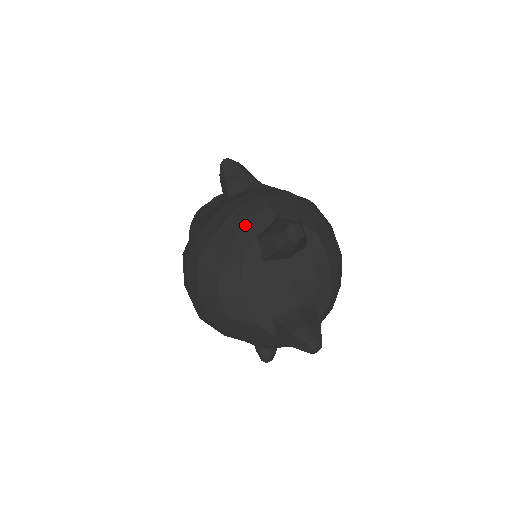
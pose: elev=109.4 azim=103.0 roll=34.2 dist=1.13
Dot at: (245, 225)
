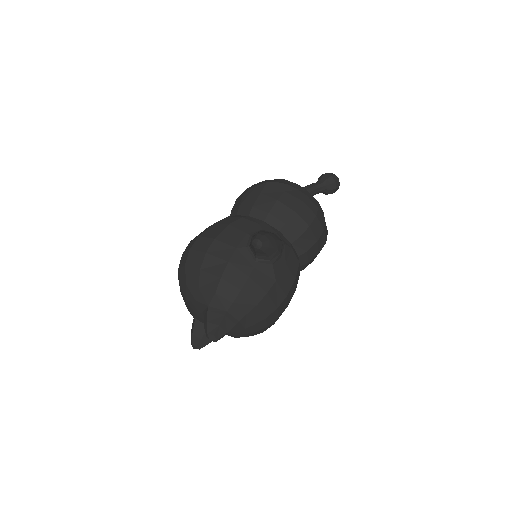
Dot at: (212, 294)
